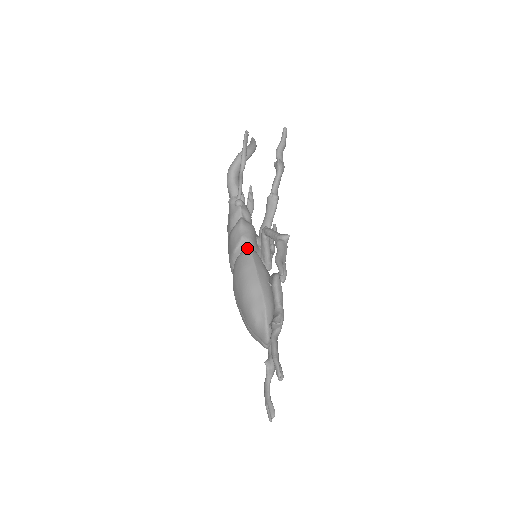
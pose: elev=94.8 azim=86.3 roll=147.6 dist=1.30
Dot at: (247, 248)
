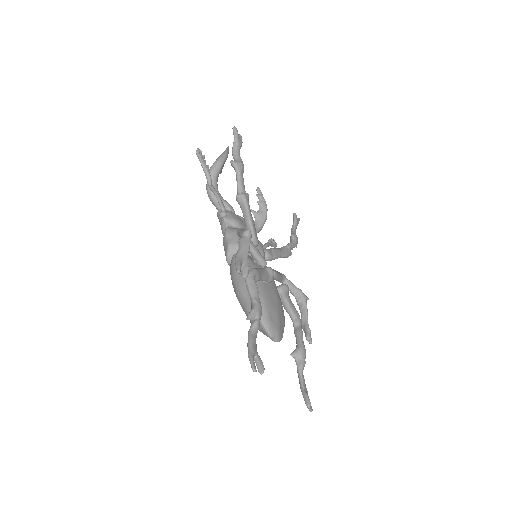
Dot at: (234, 254)
